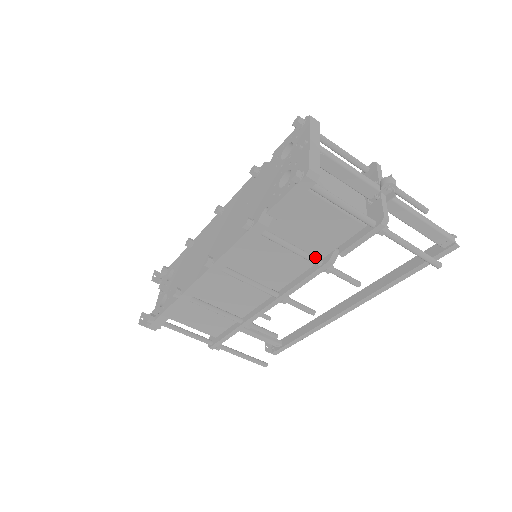
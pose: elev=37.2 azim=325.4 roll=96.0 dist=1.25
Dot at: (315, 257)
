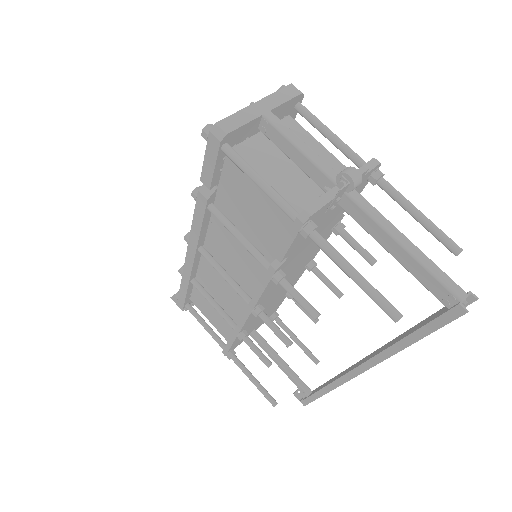
Dot at: (264, 257)
